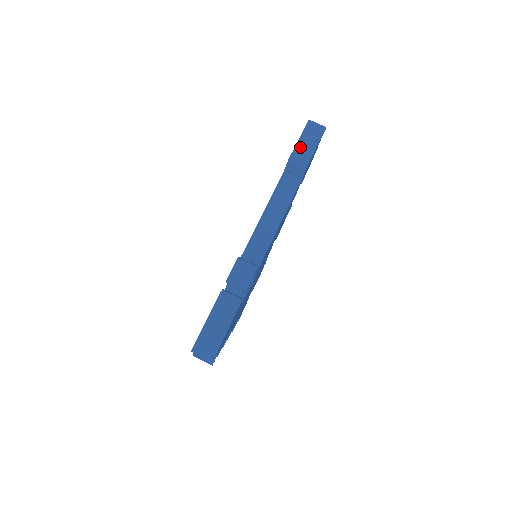
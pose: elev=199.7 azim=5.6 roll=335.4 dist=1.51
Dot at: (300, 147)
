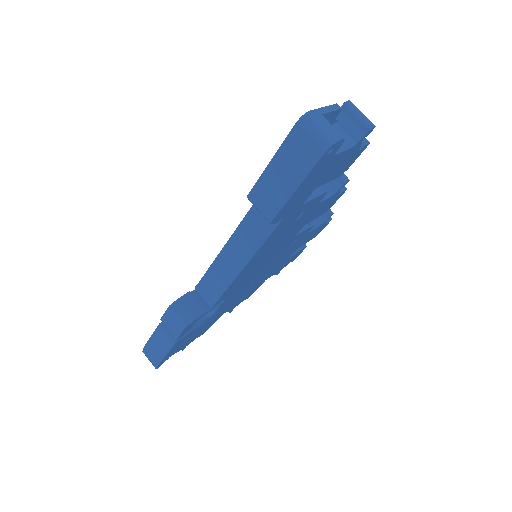
Dot at: (269, 178)
